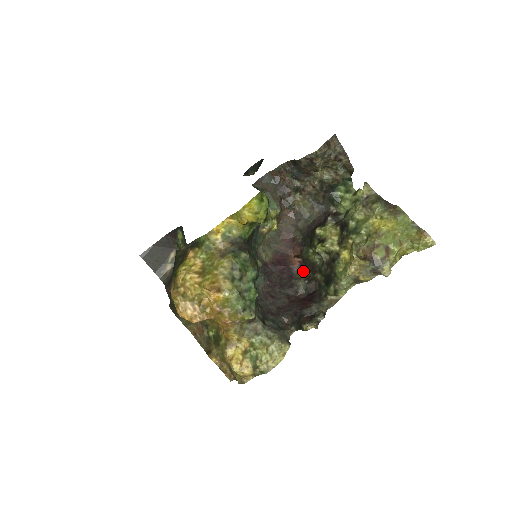
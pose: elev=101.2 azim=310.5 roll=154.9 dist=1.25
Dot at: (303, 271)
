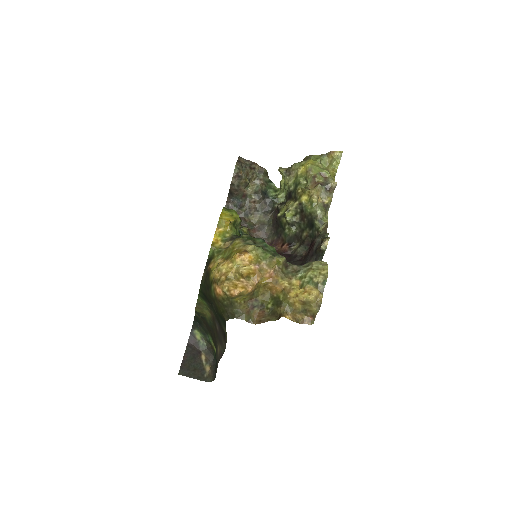
Dot at: (294, 247)
